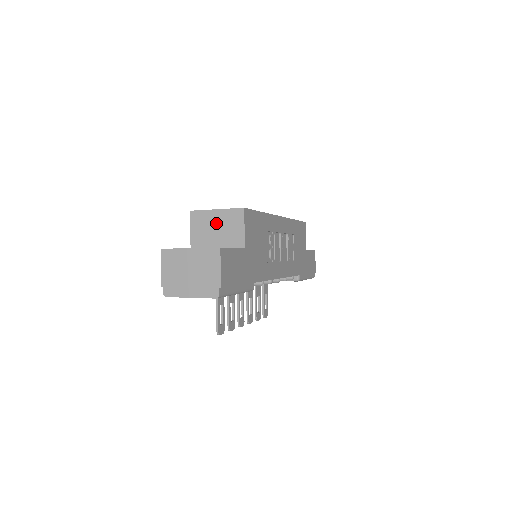
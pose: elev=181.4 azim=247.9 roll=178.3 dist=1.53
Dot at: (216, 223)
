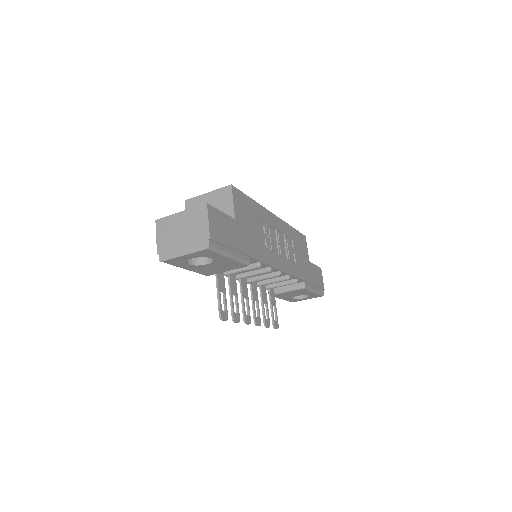
Dot at: occluded
